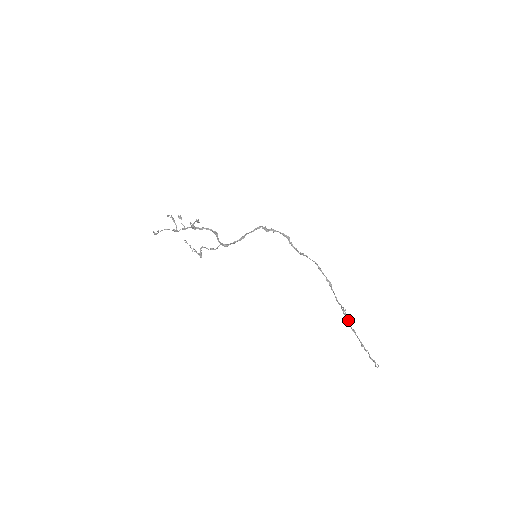
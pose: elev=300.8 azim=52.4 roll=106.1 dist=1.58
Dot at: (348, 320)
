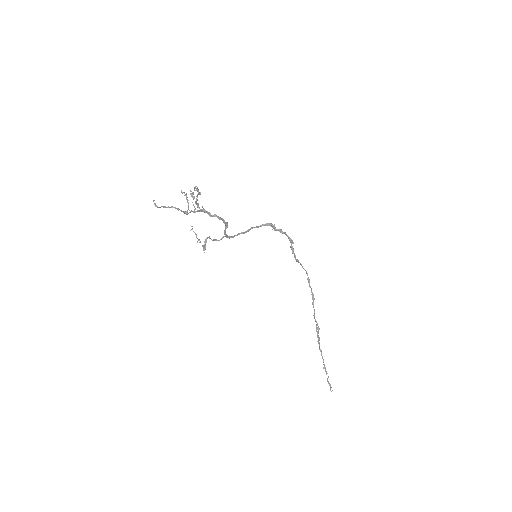
Dot at: (319, 339)
